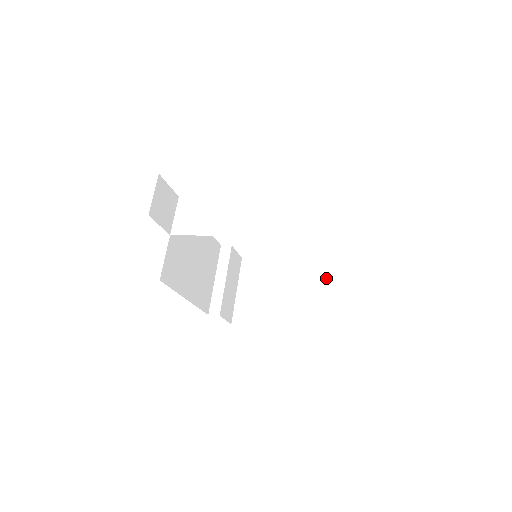
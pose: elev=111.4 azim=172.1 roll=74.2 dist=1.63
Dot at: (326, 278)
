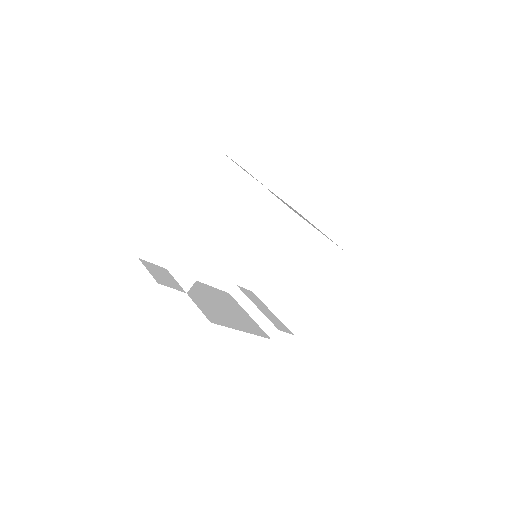
Dot at: (315, 229)
